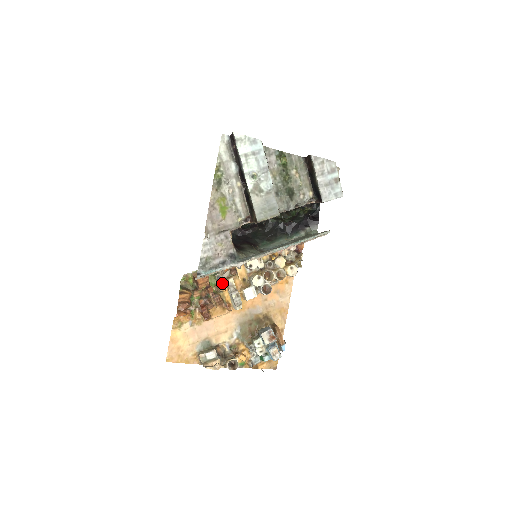
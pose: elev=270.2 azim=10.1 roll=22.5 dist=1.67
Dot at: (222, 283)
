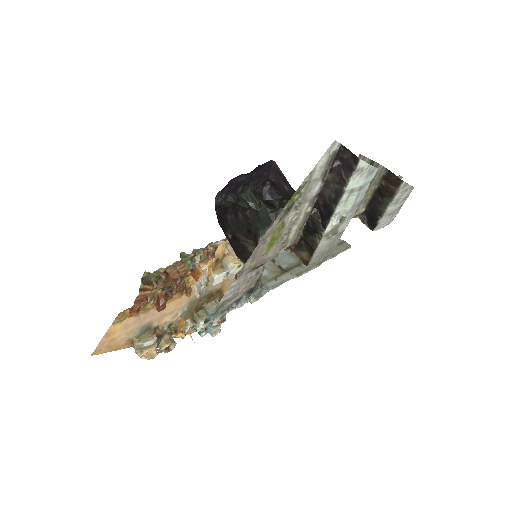
Dot at: occluded
